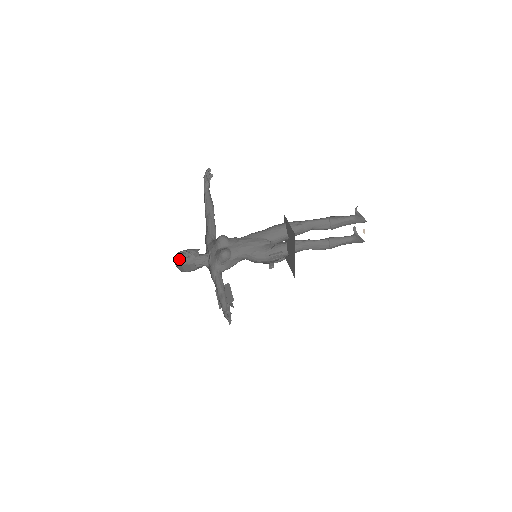
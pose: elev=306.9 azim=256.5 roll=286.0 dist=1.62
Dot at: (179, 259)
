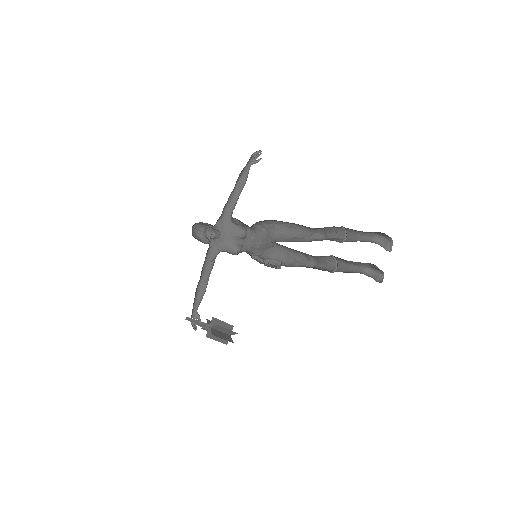
Dot at: (204, 239)
